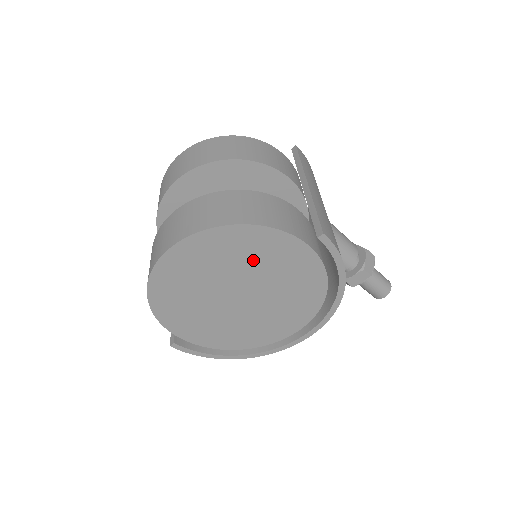
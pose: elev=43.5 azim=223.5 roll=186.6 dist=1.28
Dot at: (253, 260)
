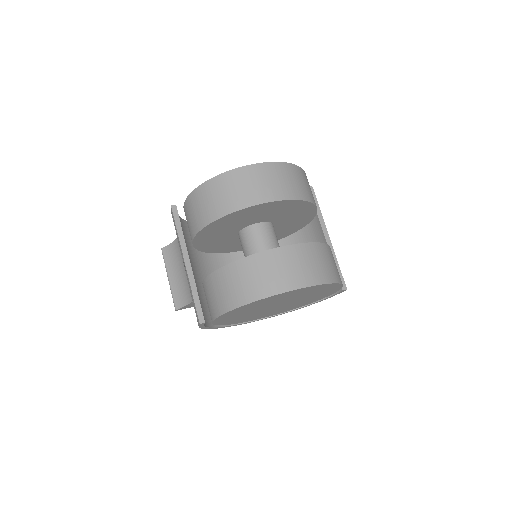
Dot at: (313, 295)
